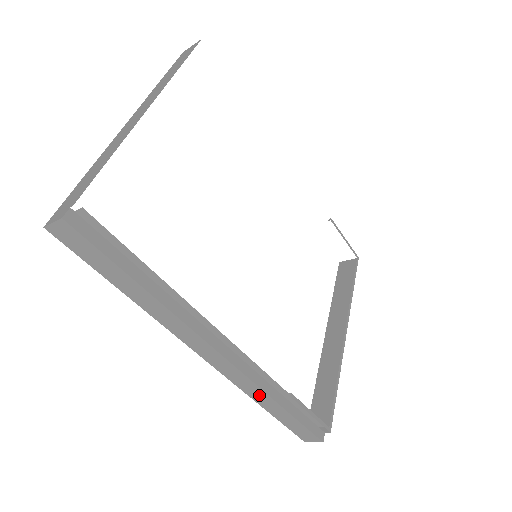
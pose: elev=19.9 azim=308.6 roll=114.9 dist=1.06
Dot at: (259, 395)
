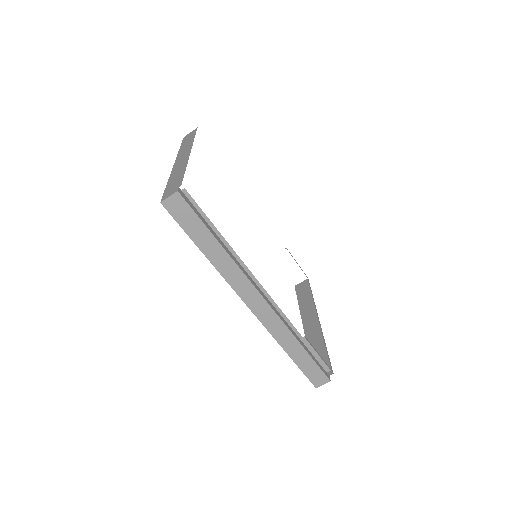
Dot at: (286, 337)
